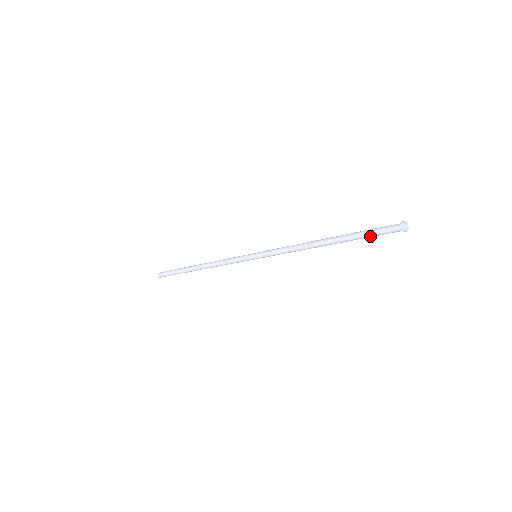
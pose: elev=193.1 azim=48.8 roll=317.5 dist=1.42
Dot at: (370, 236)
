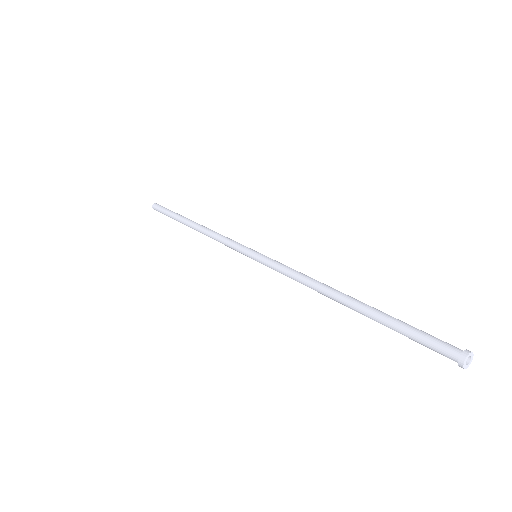
Dot at: (410, 336)
